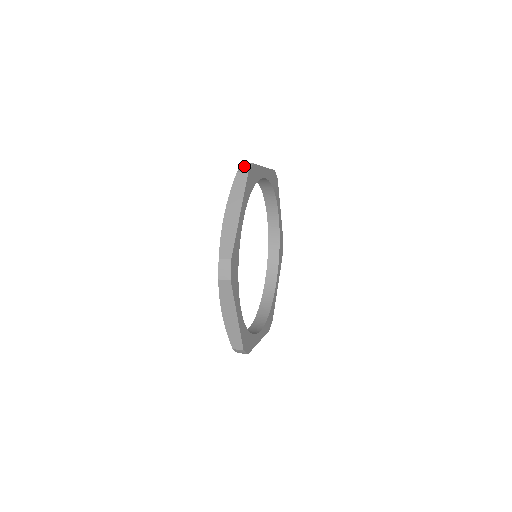
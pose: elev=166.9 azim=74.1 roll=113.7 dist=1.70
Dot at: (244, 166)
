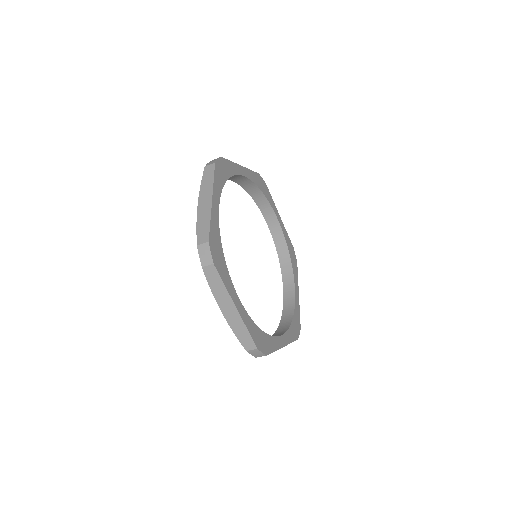
Dot at: occluded
